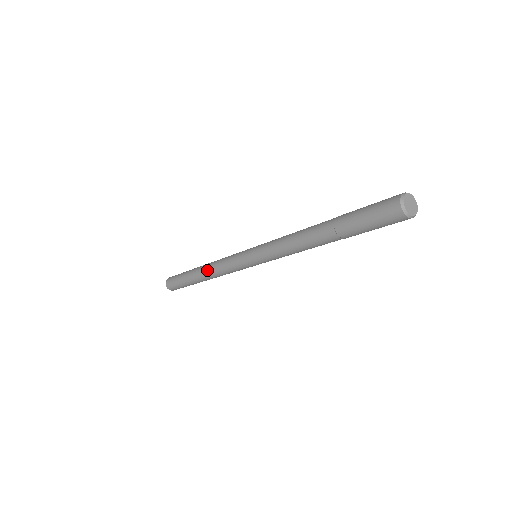
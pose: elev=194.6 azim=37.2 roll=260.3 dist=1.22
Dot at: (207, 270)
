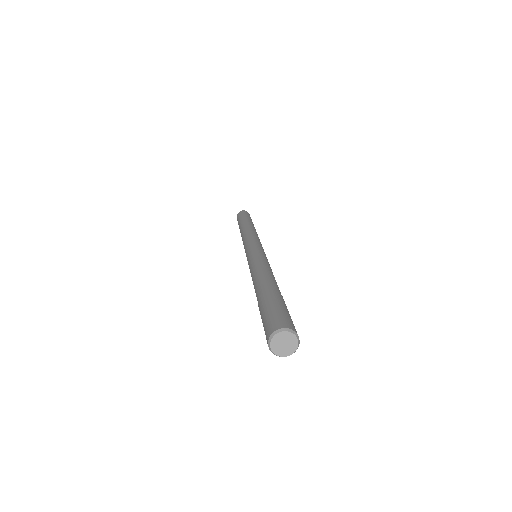
Dot at: (243, 231)
